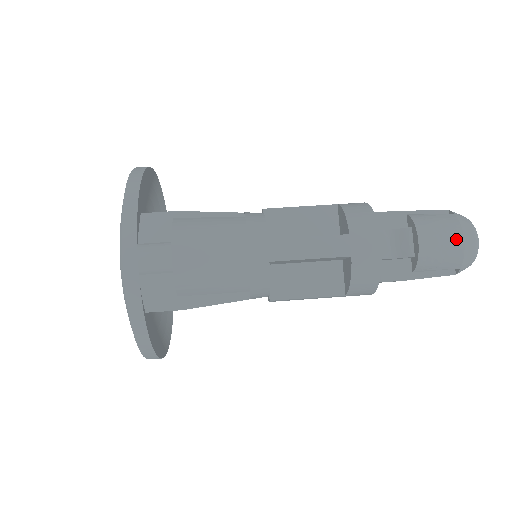
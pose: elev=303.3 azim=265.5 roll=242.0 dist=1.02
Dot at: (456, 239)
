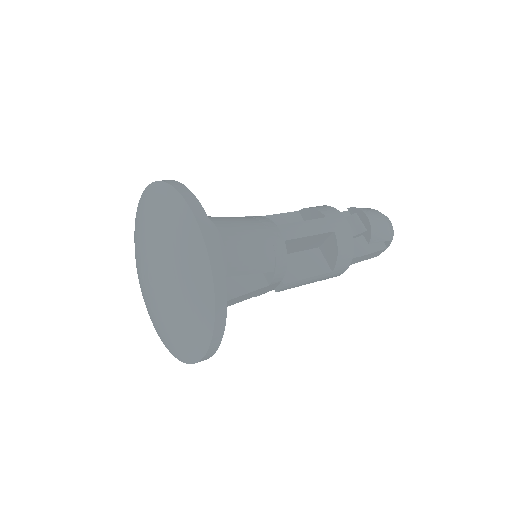
Dot at: (383, 218)
